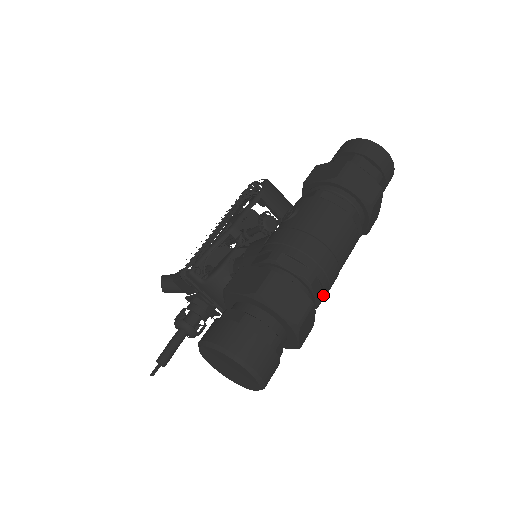
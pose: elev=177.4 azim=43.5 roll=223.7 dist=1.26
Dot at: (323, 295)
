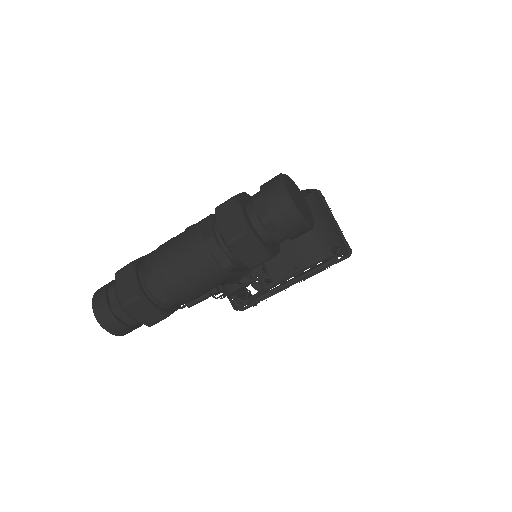
Dot at: (168, 298)
